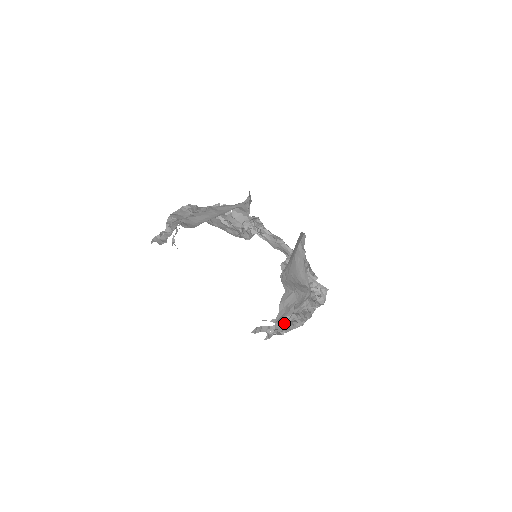
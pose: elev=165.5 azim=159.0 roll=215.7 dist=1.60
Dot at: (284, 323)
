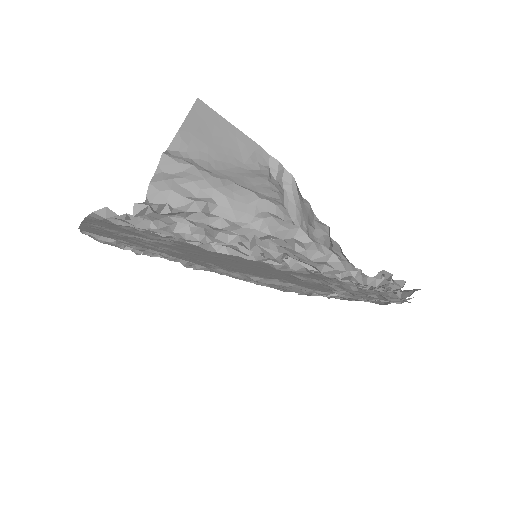
Dot at: occluded
